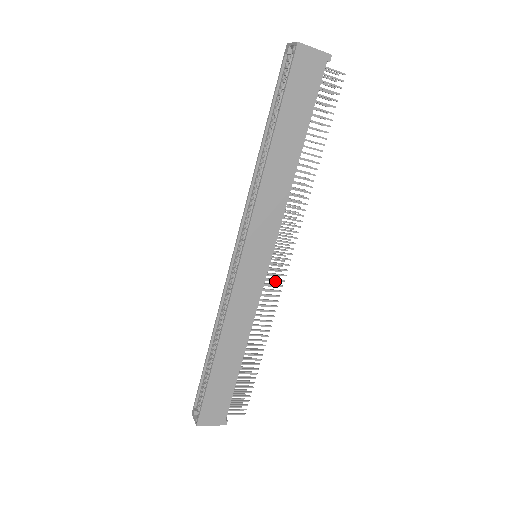
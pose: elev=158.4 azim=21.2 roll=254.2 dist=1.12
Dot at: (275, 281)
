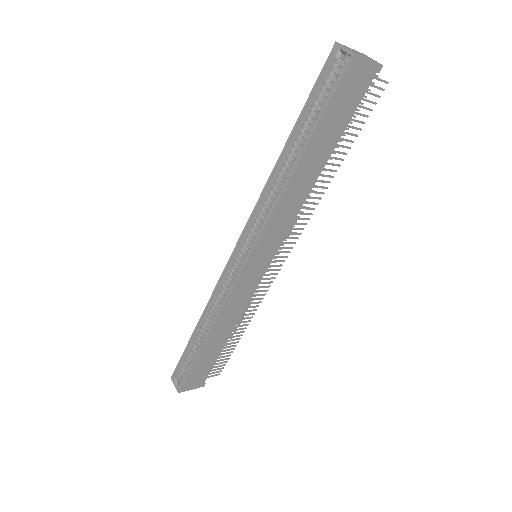
Dot at: occluded
